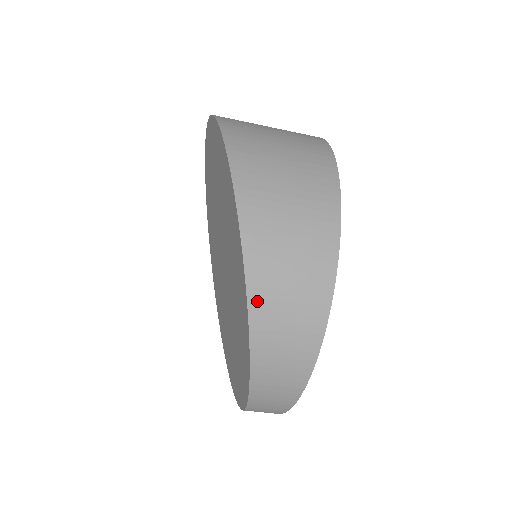
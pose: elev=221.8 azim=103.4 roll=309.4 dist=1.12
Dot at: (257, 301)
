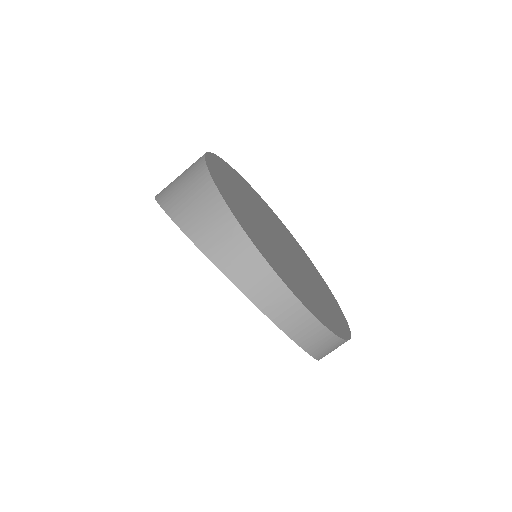
Dot at: (169, 206)
